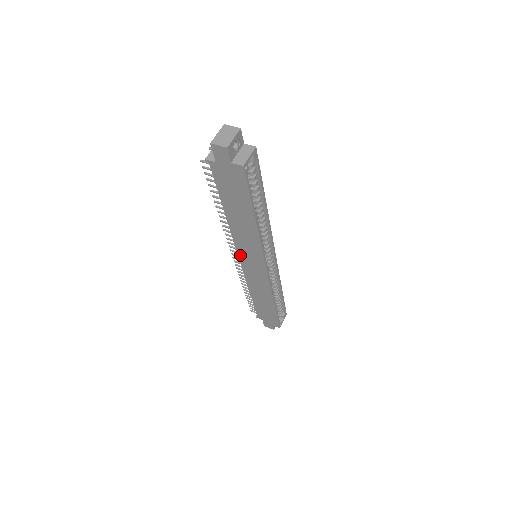
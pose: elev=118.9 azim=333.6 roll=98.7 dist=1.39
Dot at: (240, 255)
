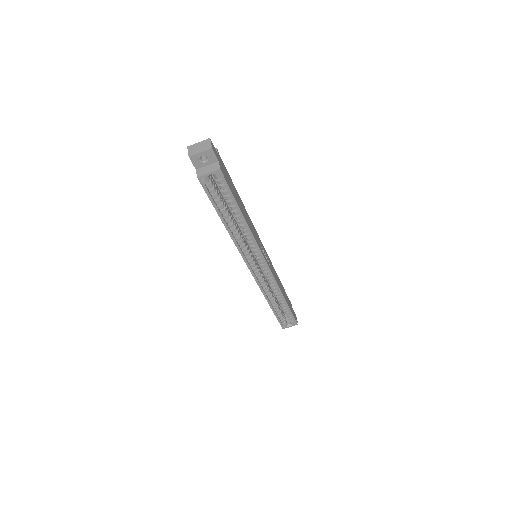
Dot at: occluded
